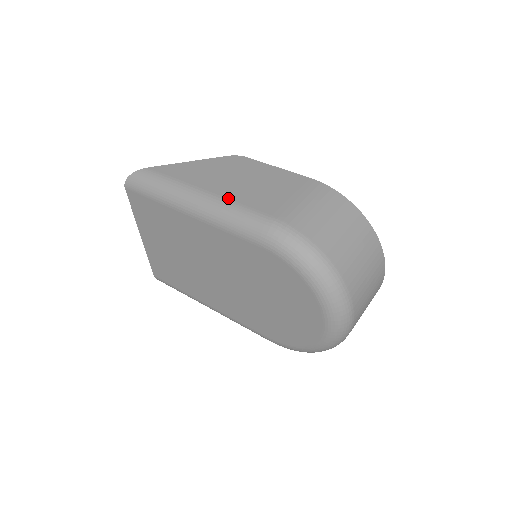
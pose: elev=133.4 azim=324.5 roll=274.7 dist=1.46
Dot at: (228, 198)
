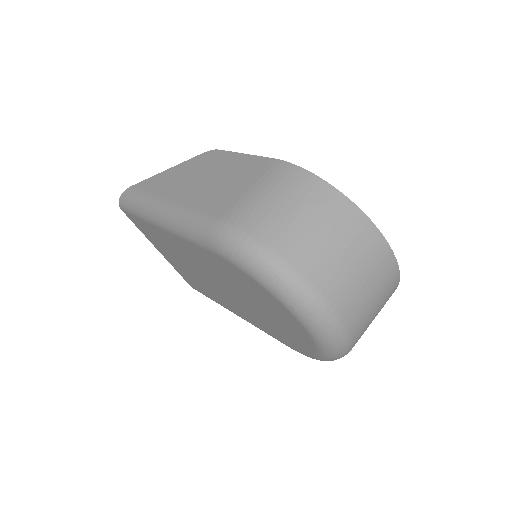
Dot at: (185, 204)
